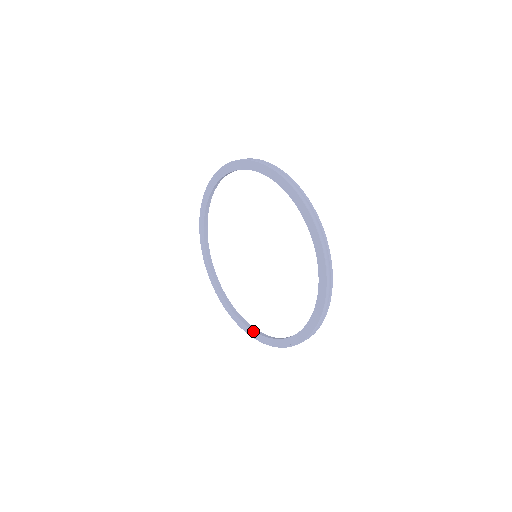
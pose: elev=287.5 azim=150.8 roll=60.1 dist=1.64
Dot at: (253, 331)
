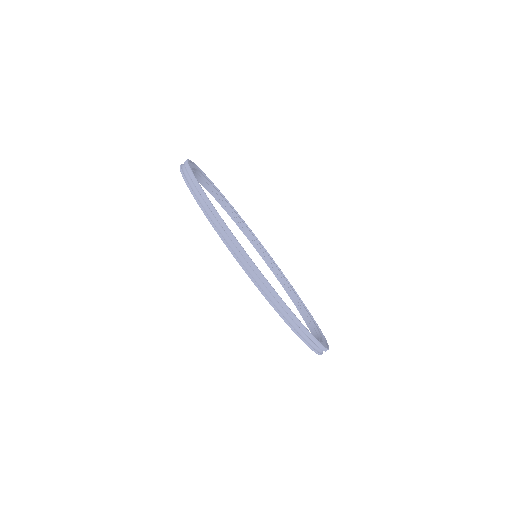
Dot at: occluded
